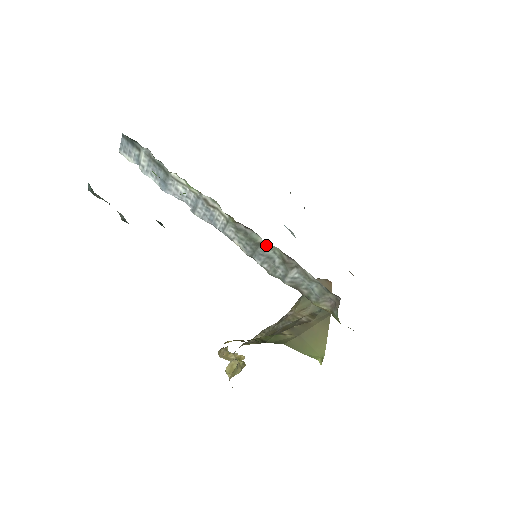
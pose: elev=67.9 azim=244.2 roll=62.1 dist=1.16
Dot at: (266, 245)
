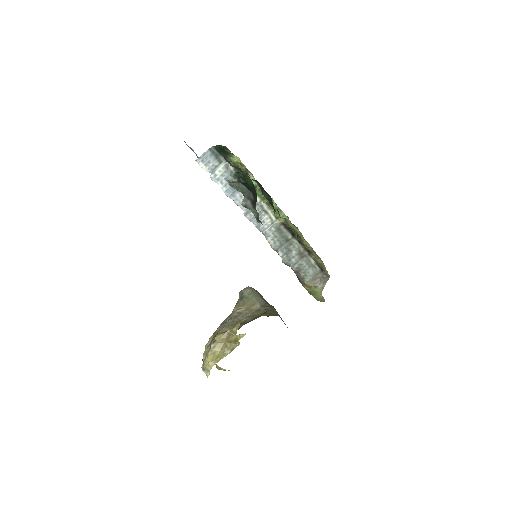
Dot at: (291, 241)
